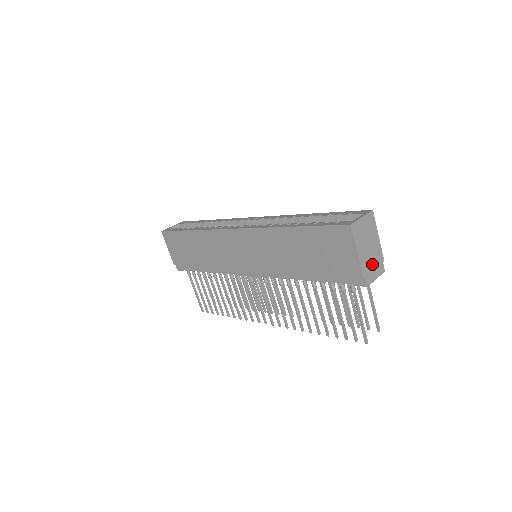
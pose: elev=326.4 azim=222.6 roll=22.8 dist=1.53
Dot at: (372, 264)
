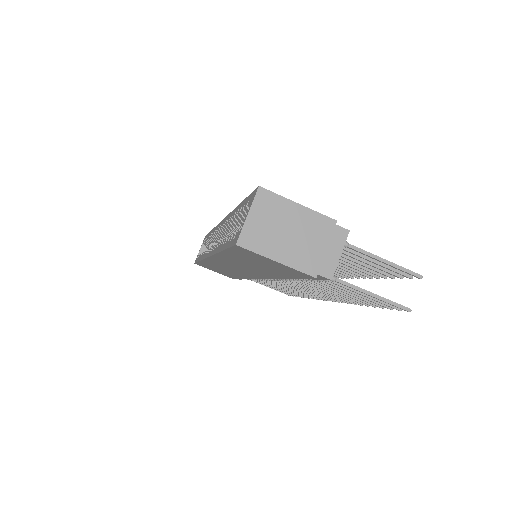
Dot at: (317, 247)
